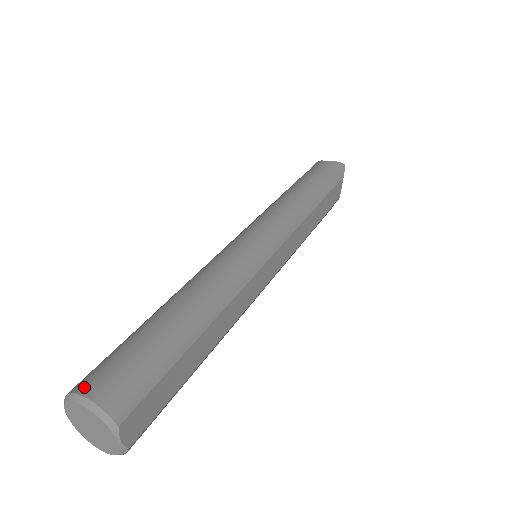
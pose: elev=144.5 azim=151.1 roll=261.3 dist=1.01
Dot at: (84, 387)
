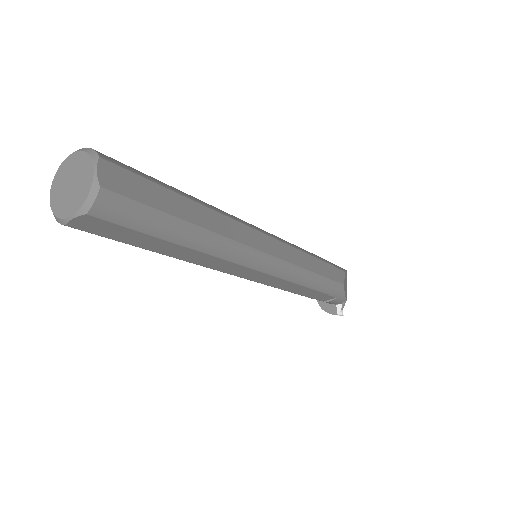
Dot at: occluded
